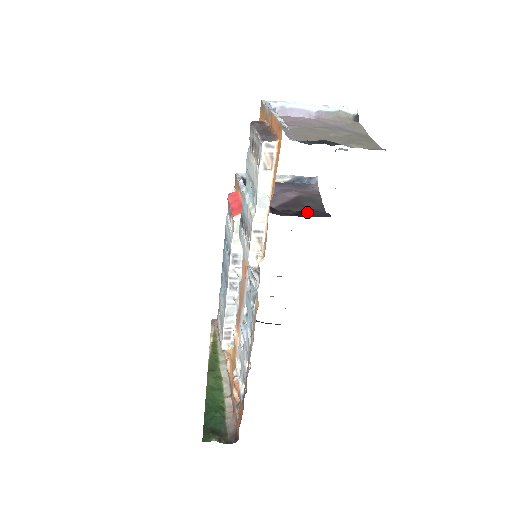
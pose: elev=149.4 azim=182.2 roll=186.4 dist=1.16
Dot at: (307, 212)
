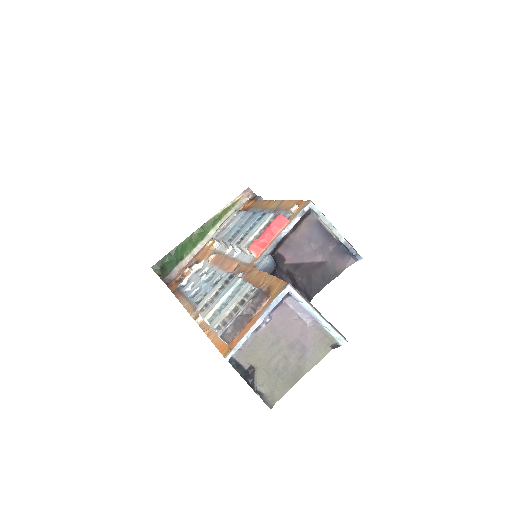
Dot at: occluded
